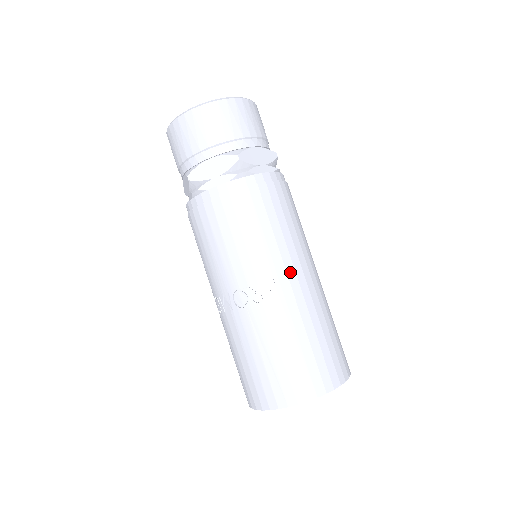
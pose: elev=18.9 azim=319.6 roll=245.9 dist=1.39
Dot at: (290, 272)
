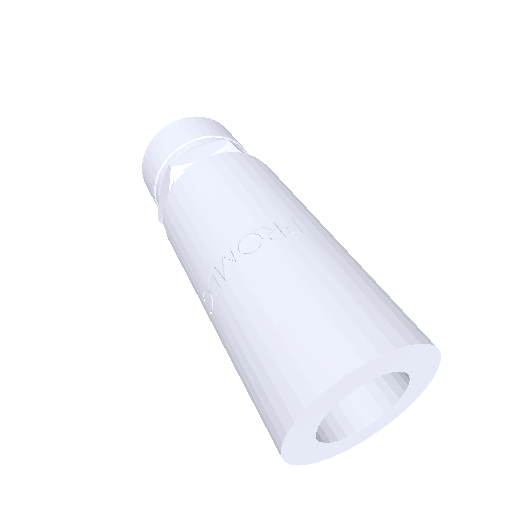
Dot at: (311, 219)
